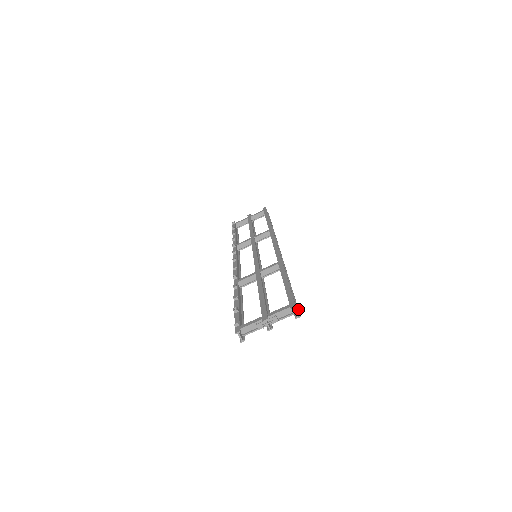
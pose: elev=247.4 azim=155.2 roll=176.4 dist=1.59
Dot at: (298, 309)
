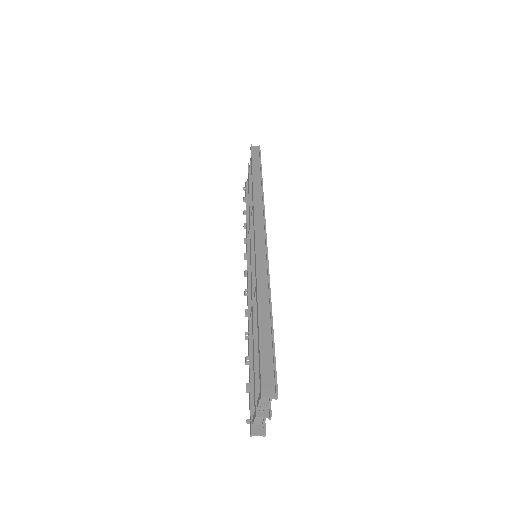
Dot at: (275, 380)
